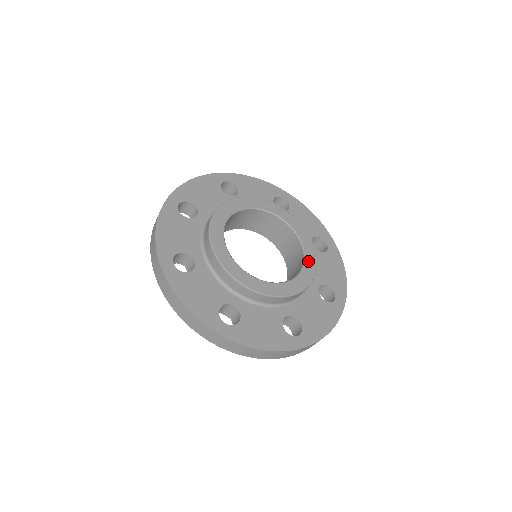
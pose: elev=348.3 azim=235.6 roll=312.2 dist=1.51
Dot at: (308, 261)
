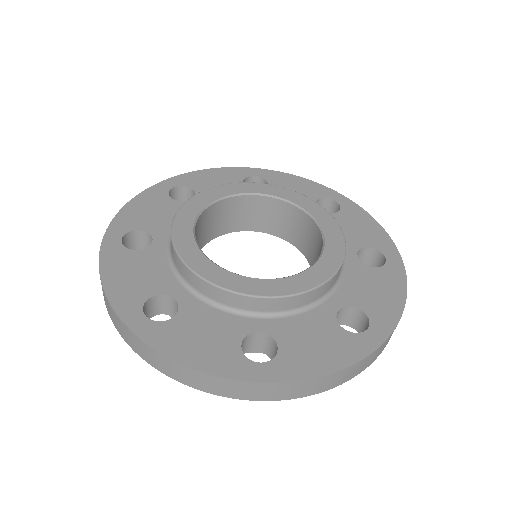
Dot at: (323, 262)
